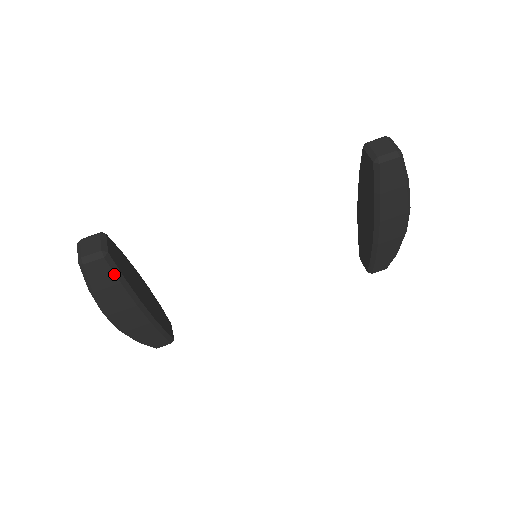
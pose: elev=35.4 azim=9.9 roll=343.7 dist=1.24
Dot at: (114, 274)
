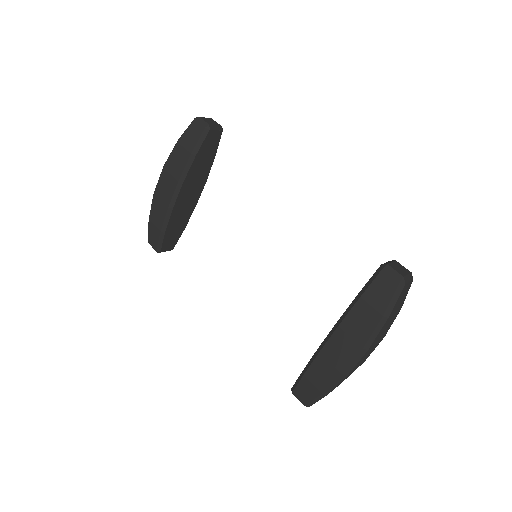
Dot at: (196, 144)
